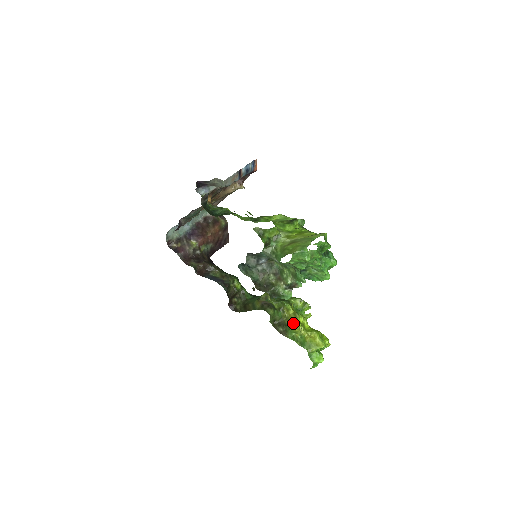
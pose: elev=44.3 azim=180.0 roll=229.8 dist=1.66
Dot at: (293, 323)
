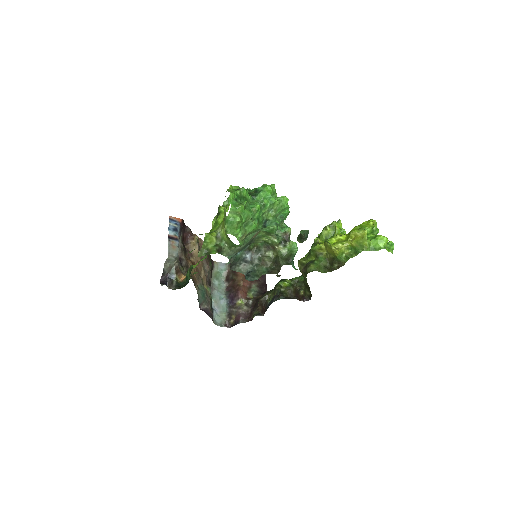
Dot at: (331, 251)
